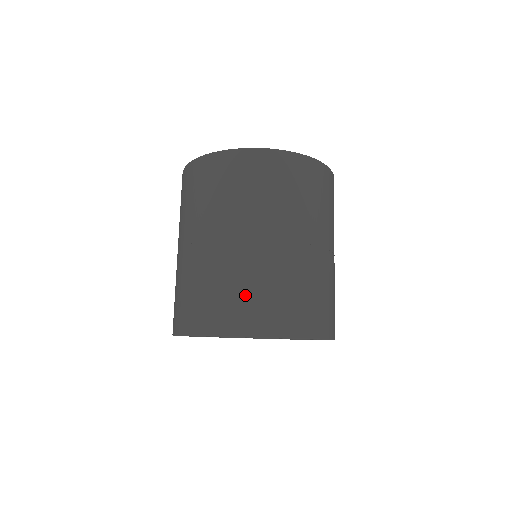
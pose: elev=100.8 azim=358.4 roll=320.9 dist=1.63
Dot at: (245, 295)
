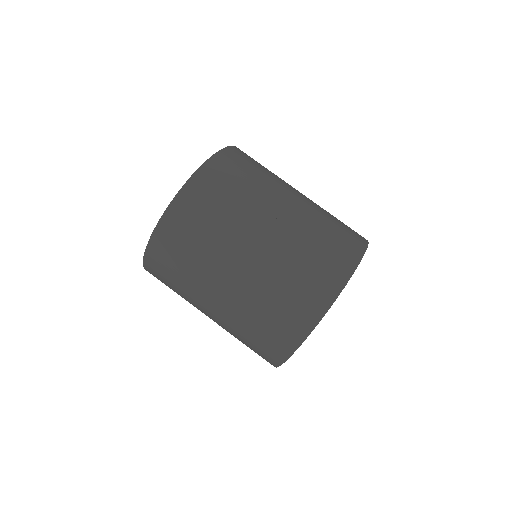
Dot at: (266, 325)
